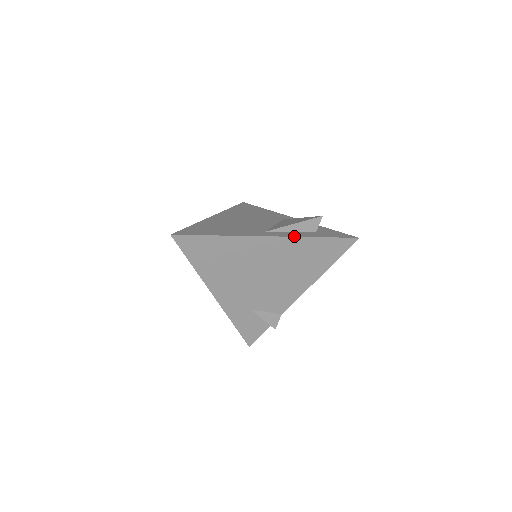
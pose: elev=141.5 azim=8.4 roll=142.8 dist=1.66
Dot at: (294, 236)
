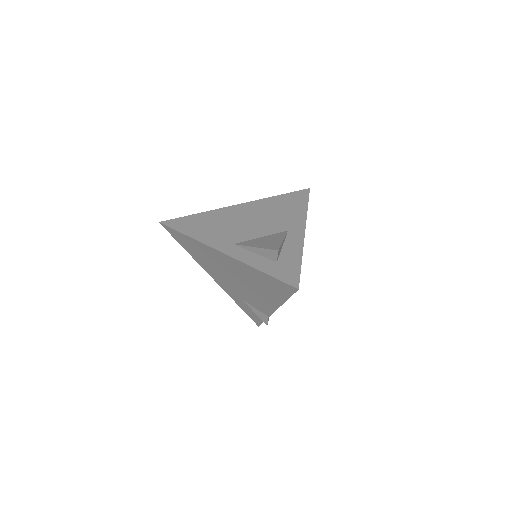
Dot at: (242, 261)
